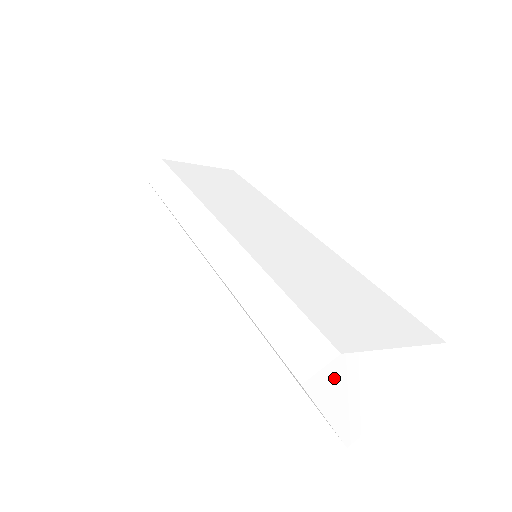
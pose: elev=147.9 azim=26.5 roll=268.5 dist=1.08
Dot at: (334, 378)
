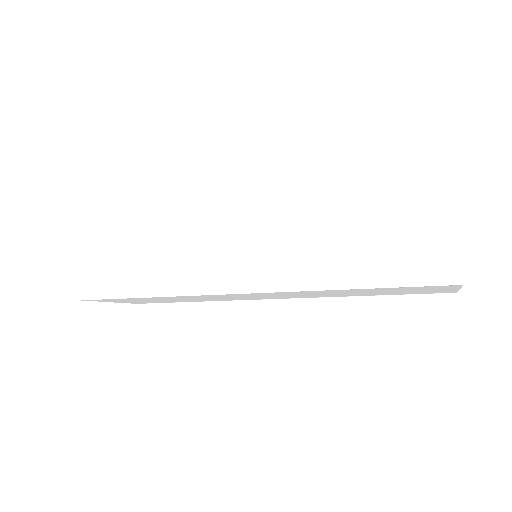
Dot at: occluded
